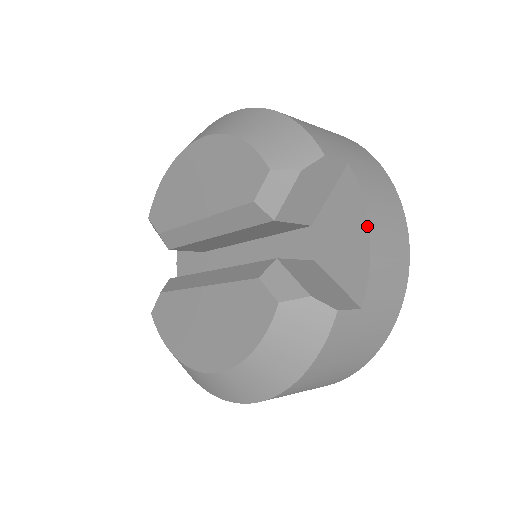
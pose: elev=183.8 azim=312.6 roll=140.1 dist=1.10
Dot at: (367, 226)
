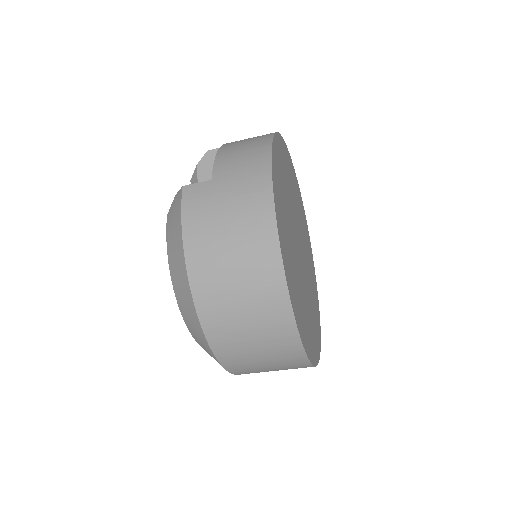
Dot at: occluded
